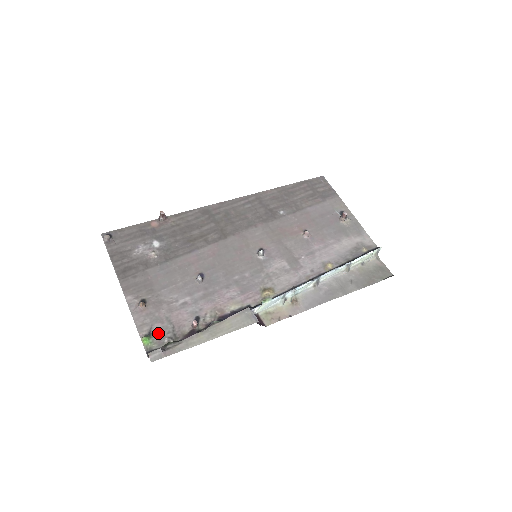
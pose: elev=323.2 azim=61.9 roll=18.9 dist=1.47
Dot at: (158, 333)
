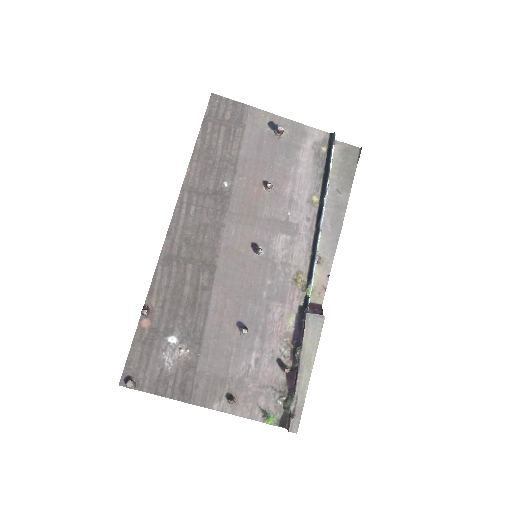
Dot at: (268, 404)
